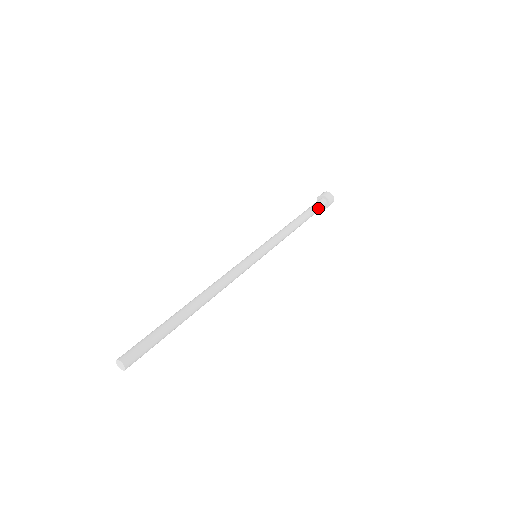
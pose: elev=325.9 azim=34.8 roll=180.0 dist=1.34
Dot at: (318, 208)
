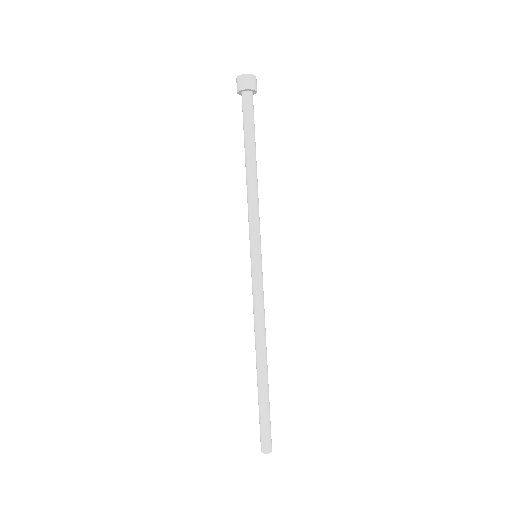
Dot at: (251, 115)
